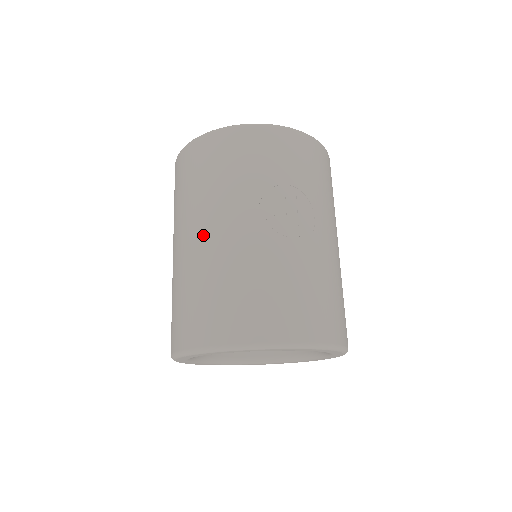
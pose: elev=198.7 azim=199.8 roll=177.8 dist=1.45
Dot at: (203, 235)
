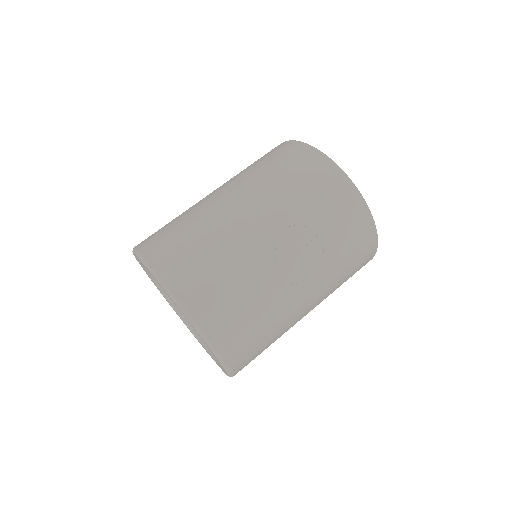
Dot at: (234, 204)
